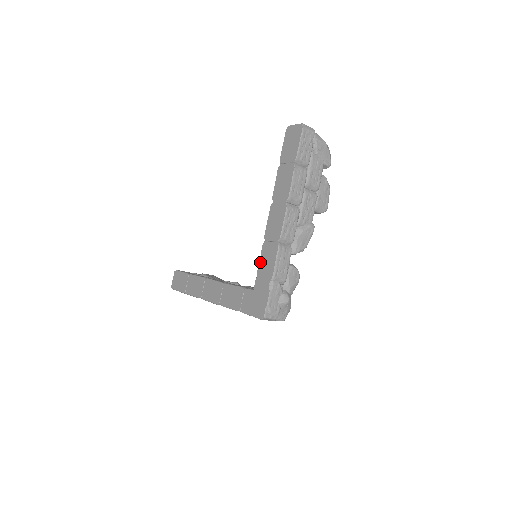
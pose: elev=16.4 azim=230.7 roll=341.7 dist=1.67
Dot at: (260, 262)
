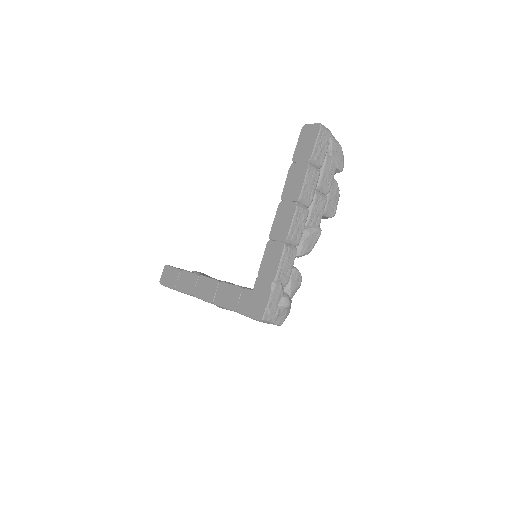
Dot at: (262, 261)
